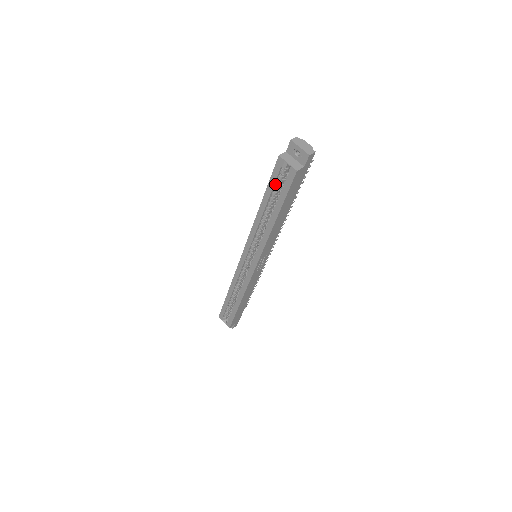
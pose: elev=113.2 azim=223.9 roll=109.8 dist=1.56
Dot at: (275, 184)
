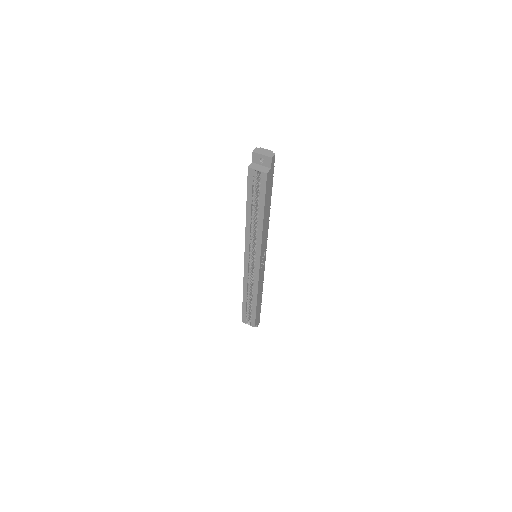
Dot at: (252, 191)
